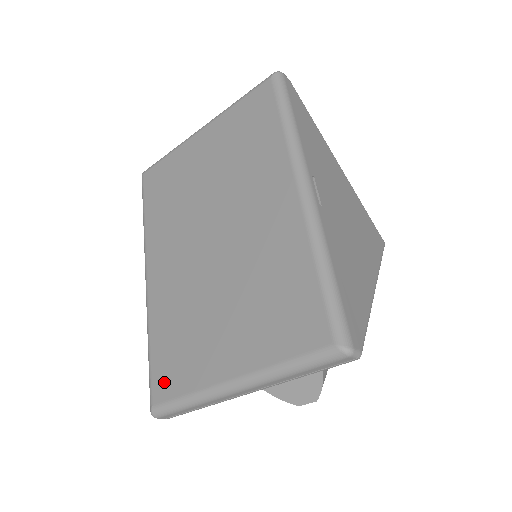
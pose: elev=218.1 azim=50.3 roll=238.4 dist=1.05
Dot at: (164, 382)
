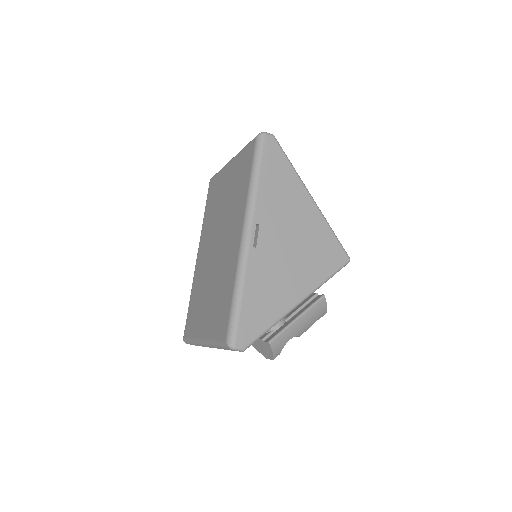
Dot at: (188, 326)
